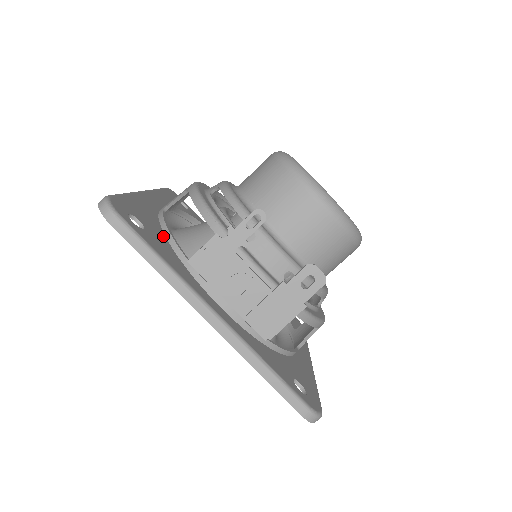
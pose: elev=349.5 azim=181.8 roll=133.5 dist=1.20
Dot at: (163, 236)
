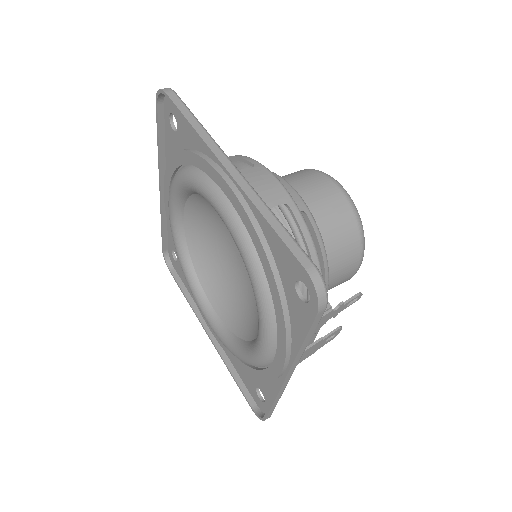
Dot at: occluded
